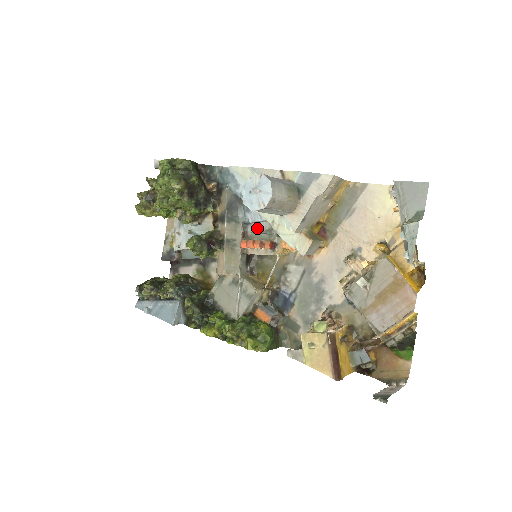
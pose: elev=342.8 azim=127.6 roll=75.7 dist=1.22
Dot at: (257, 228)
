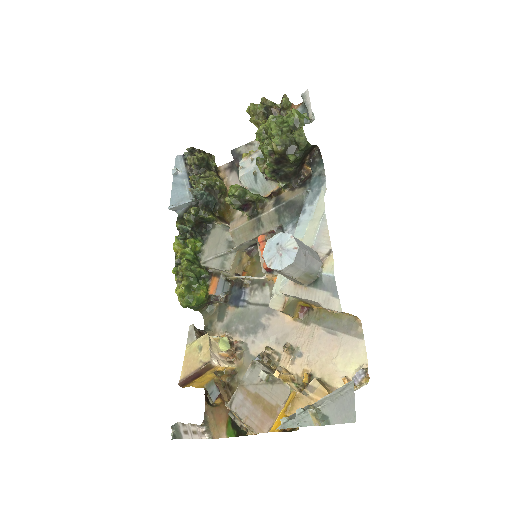
Dot at: occluded
